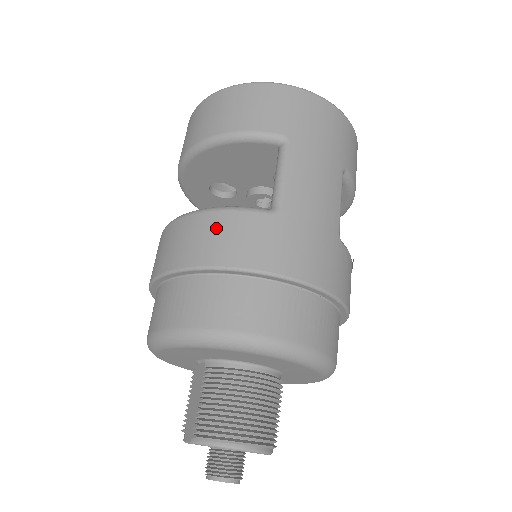
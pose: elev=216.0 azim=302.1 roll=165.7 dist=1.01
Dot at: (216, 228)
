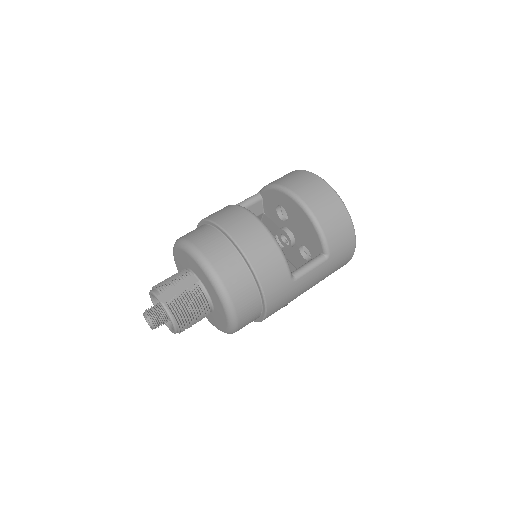
Dot at: (273, 260)
